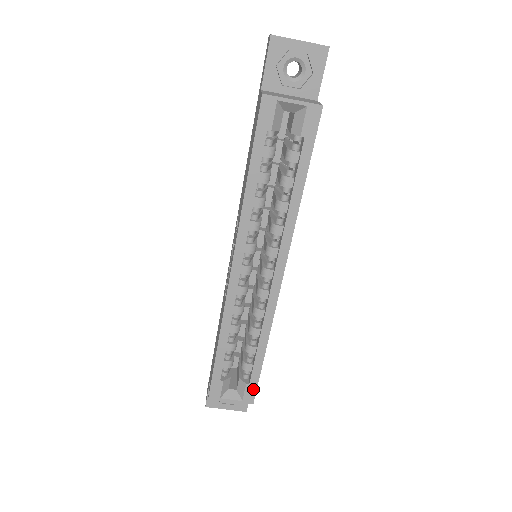
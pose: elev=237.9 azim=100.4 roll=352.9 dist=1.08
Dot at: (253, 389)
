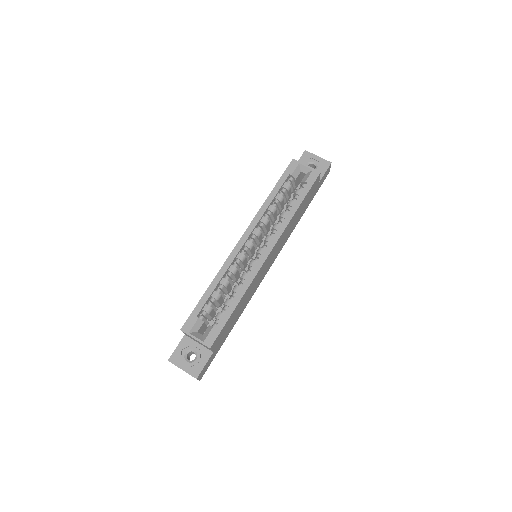
Dot at: (216, 334)
